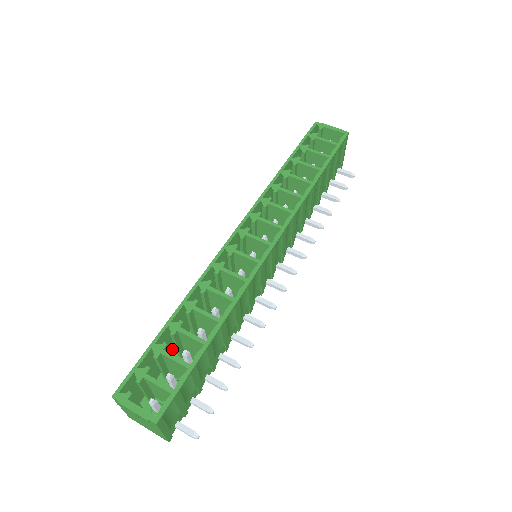
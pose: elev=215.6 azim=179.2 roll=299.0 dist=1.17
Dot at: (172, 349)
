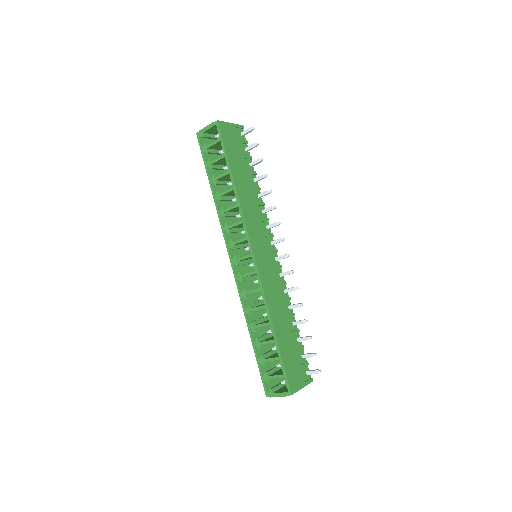
Dot at: occluded
